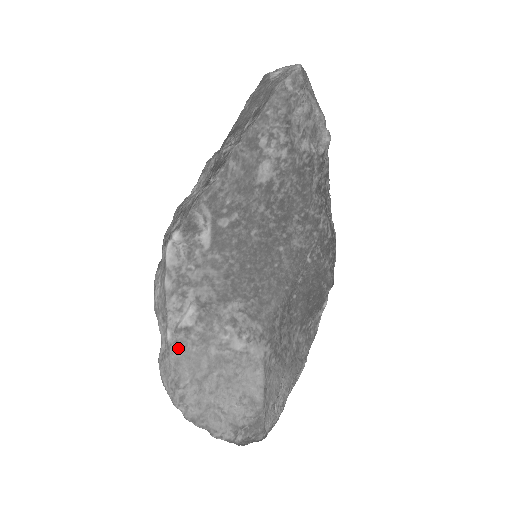
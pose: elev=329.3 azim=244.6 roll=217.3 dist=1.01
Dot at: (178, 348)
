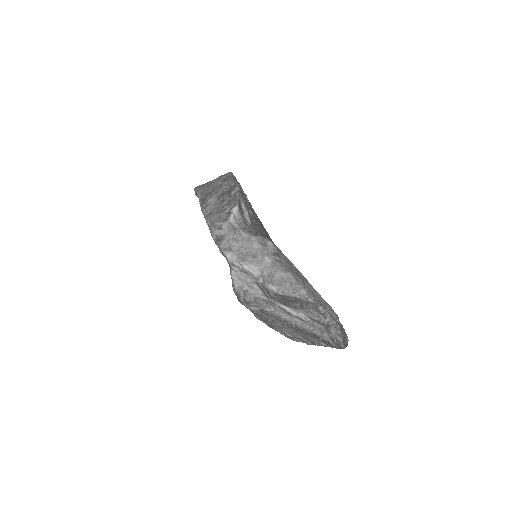
Dot at: (280, 264)
